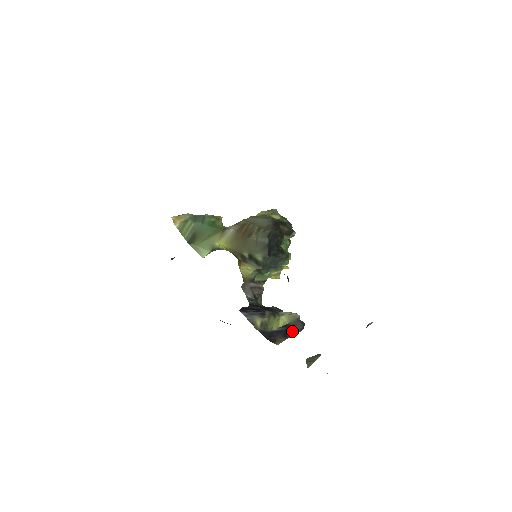
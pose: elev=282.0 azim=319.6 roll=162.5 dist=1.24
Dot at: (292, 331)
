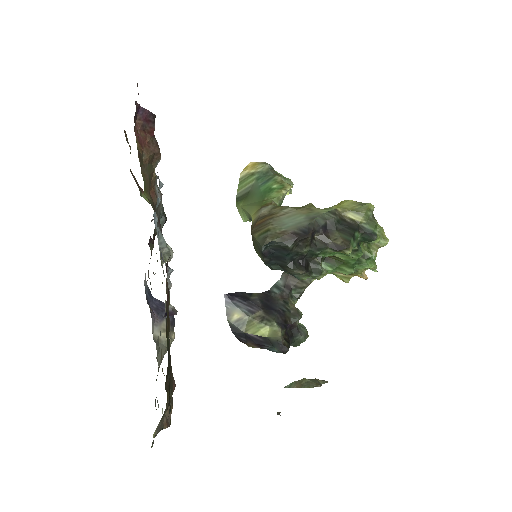
Dot at: (270, 347)
